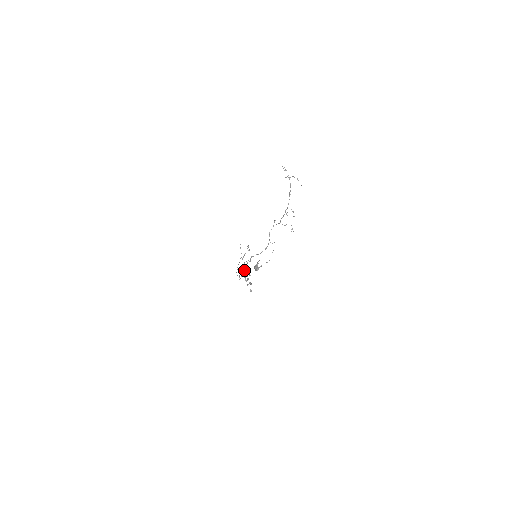
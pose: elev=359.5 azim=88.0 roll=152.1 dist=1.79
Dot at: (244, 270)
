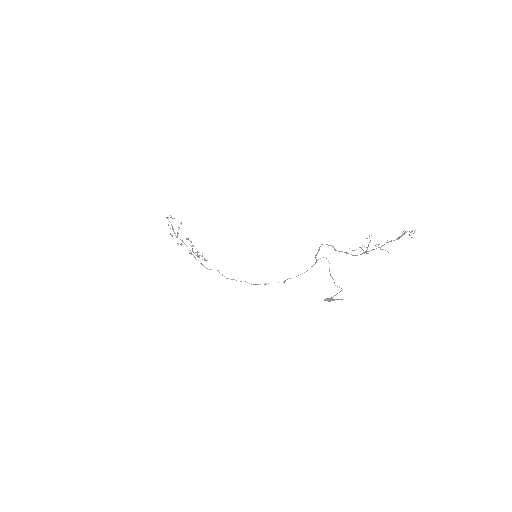
Dot at: (198, 252)
